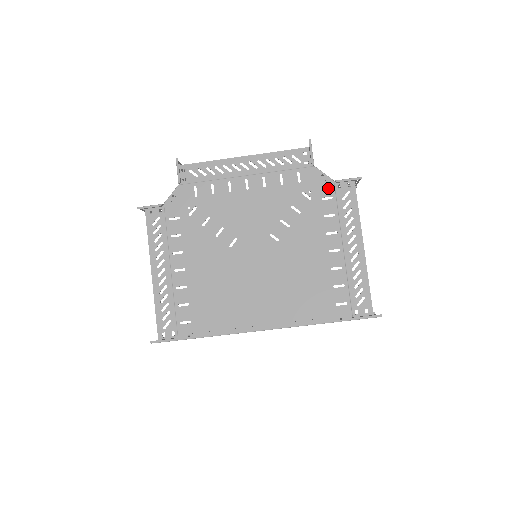
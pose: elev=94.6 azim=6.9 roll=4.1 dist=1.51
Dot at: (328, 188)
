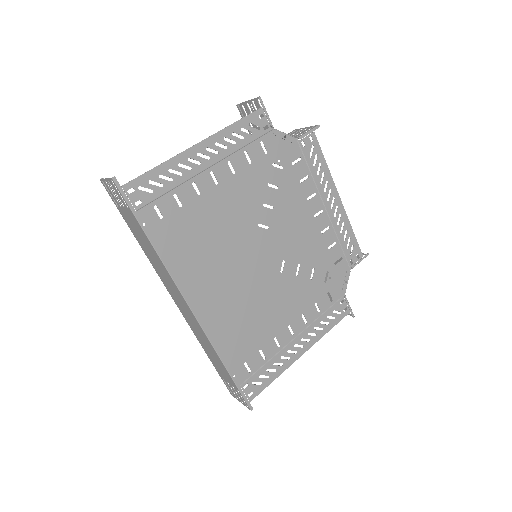
Dot at: (338, 293)
